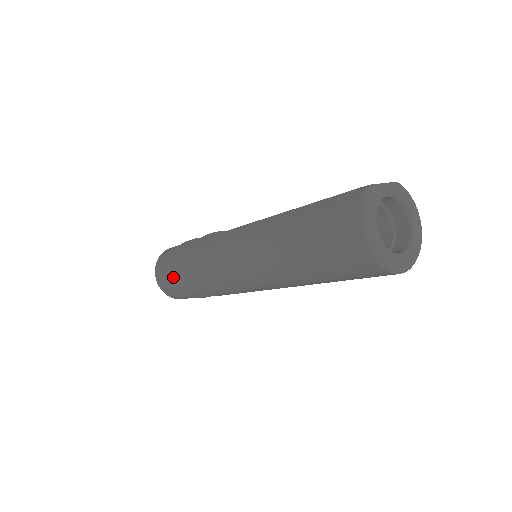
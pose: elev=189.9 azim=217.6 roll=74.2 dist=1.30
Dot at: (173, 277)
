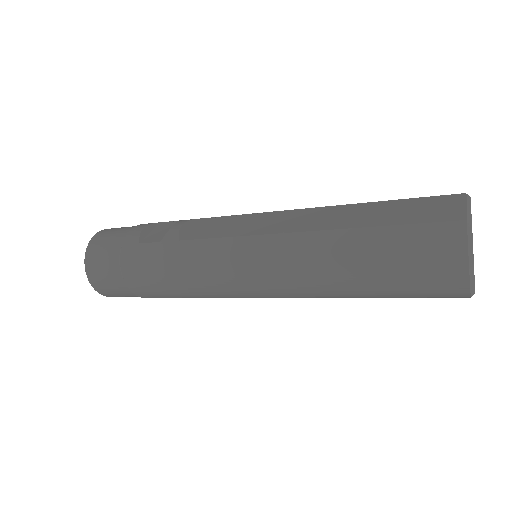
Dot at: (130, 287)
